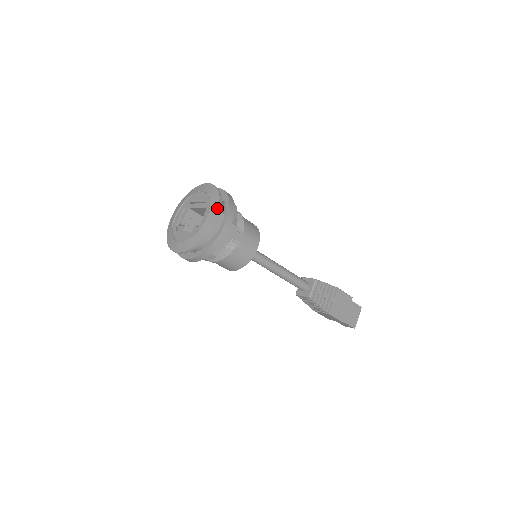
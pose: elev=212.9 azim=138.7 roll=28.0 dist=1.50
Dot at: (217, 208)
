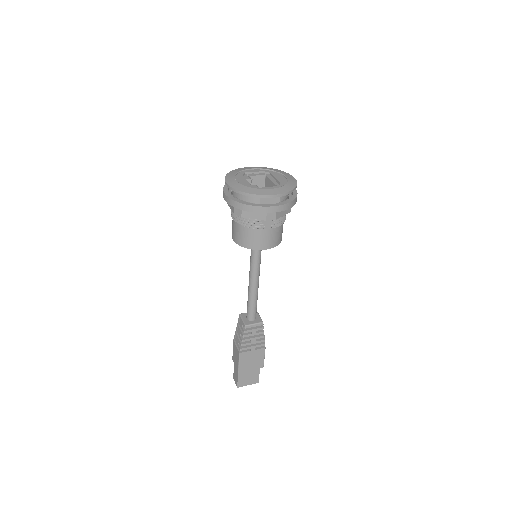
Dot at: (283, 192)
